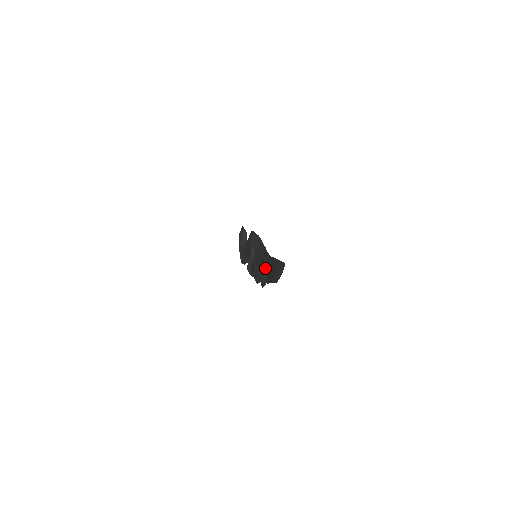
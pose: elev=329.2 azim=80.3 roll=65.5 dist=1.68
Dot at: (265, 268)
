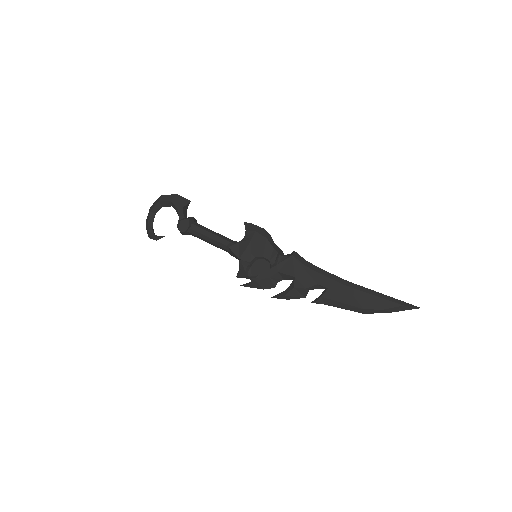
Dot at: (318, 286)
